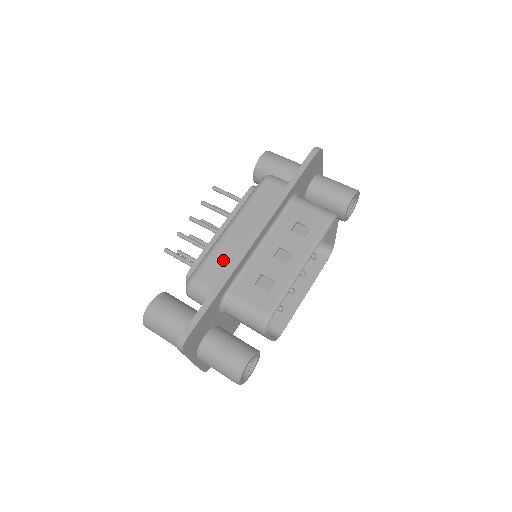
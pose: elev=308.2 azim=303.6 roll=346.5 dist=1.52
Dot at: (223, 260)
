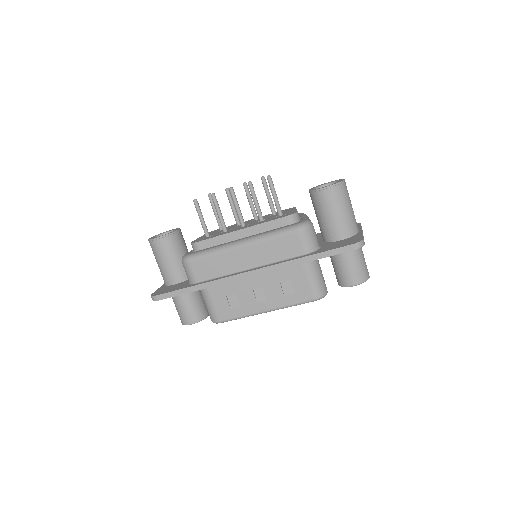
Dot at: (217, 267)
